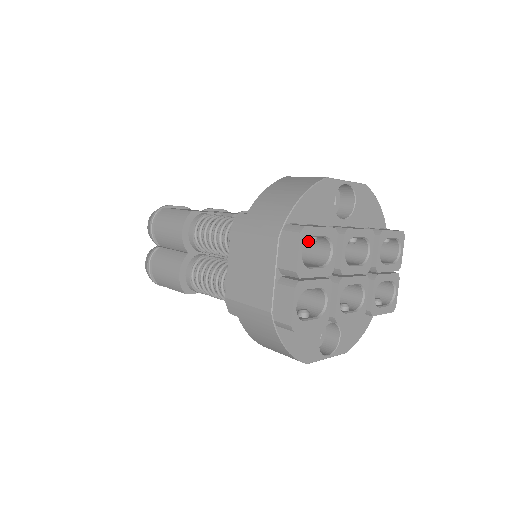
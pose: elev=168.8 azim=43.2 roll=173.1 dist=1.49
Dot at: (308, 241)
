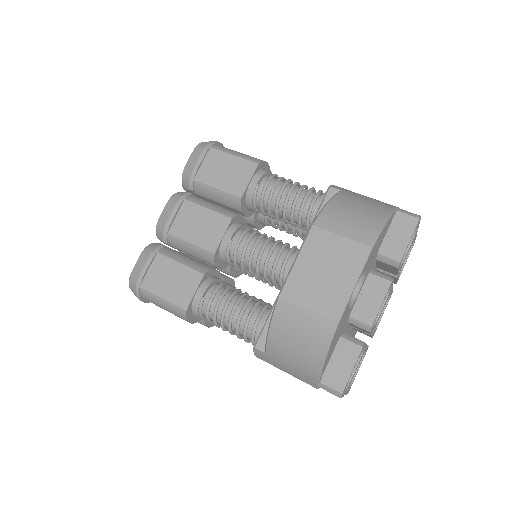
Dot at: occluded
